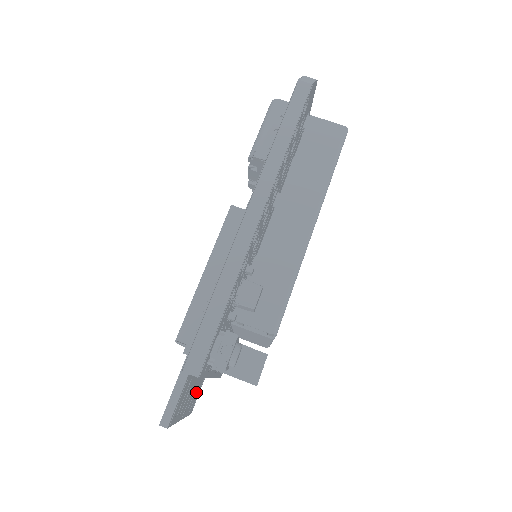
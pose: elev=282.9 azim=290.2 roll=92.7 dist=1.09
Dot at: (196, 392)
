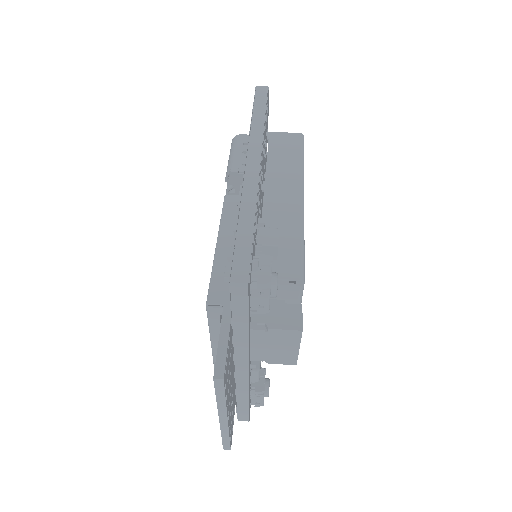
Dot at: (232, 410)
